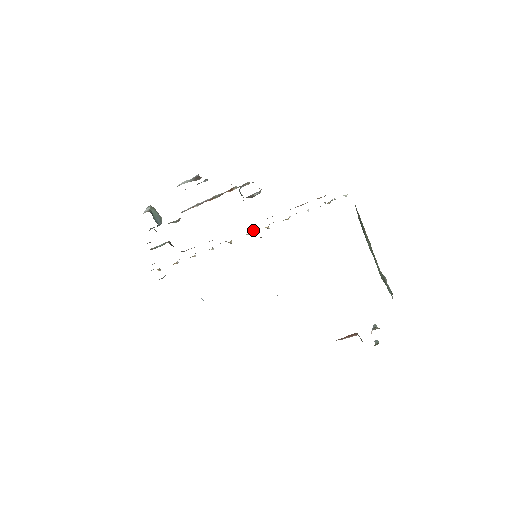
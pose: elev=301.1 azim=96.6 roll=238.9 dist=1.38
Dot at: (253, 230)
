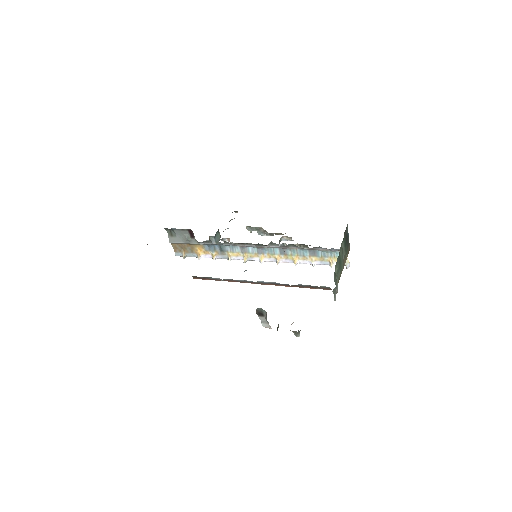
Dot at: (267, 260)
